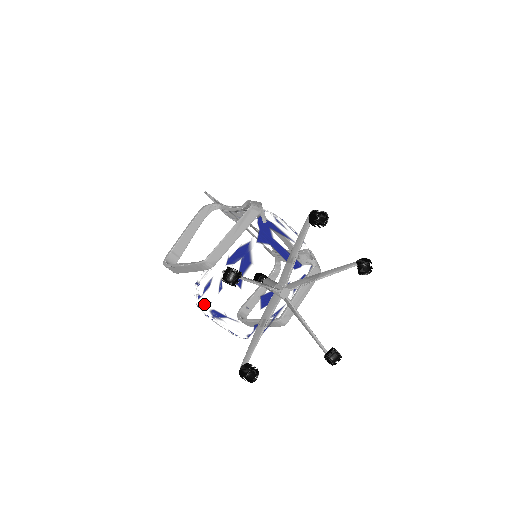
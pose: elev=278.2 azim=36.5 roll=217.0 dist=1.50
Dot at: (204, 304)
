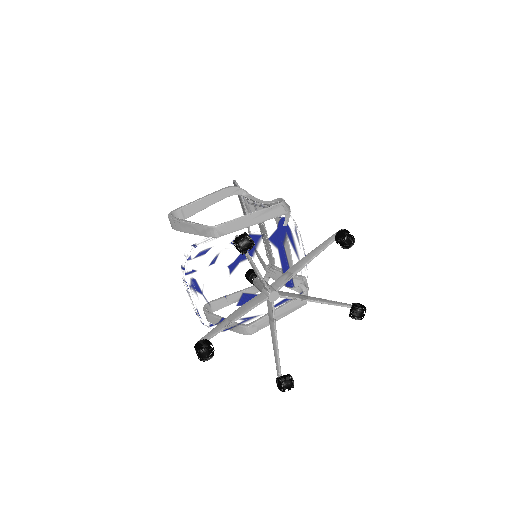
Dot at: (190, 268)
